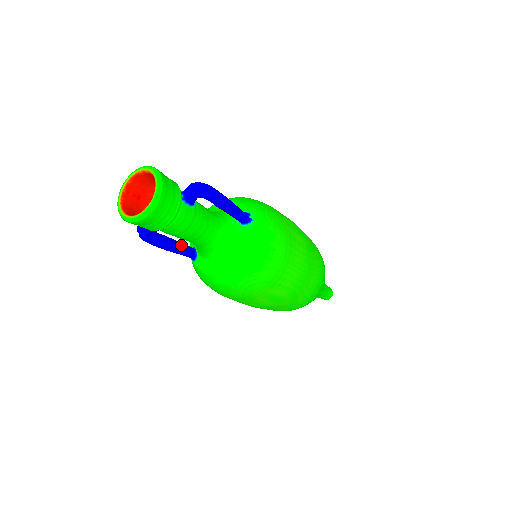
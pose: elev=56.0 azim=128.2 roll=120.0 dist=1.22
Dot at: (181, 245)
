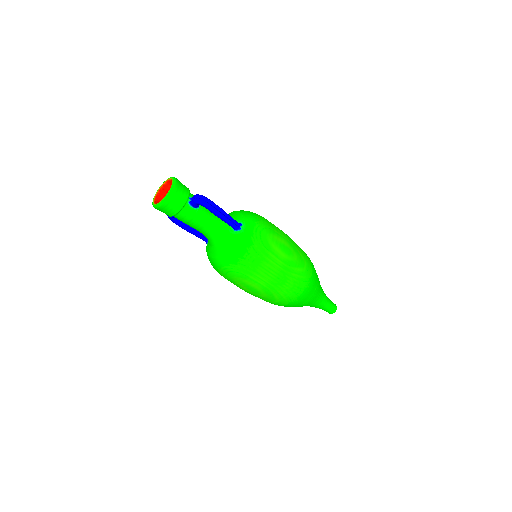
Dot at: (198, 231)
